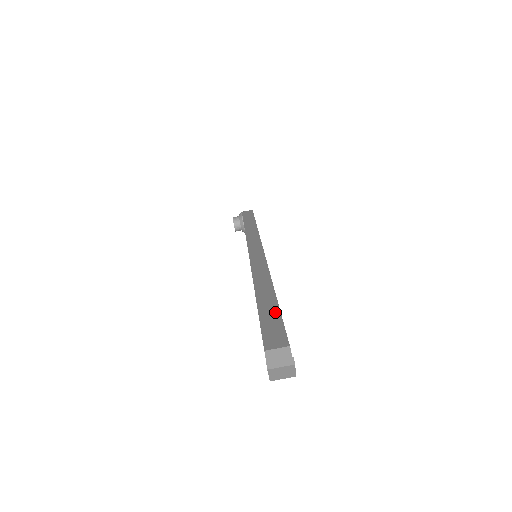
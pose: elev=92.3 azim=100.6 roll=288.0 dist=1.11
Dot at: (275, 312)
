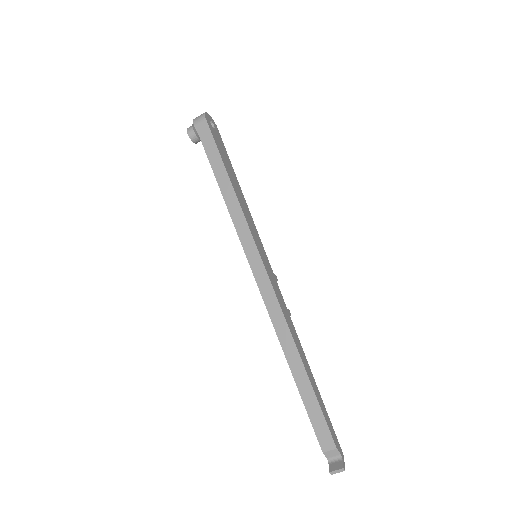
Dot at: (315, 403)
